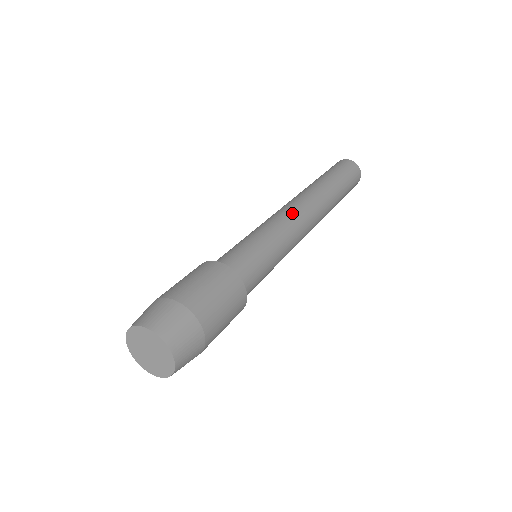
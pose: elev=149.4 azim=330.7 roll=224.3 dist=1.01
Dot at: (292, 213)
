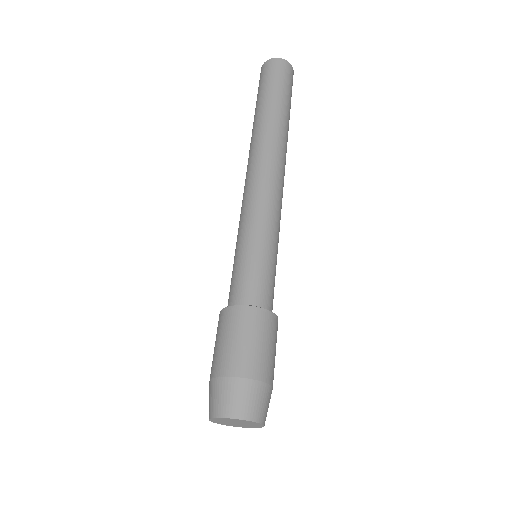
Dot at: (254, 188)
